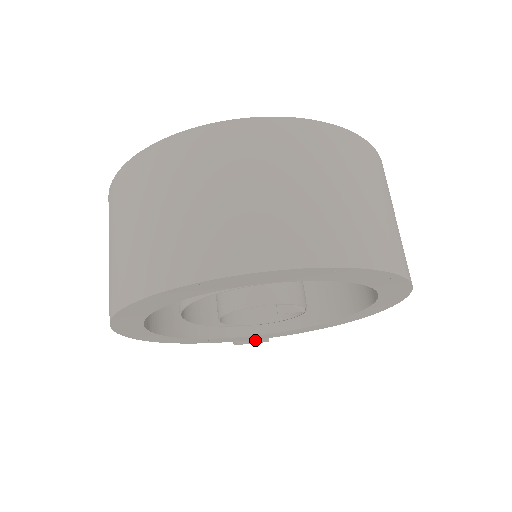
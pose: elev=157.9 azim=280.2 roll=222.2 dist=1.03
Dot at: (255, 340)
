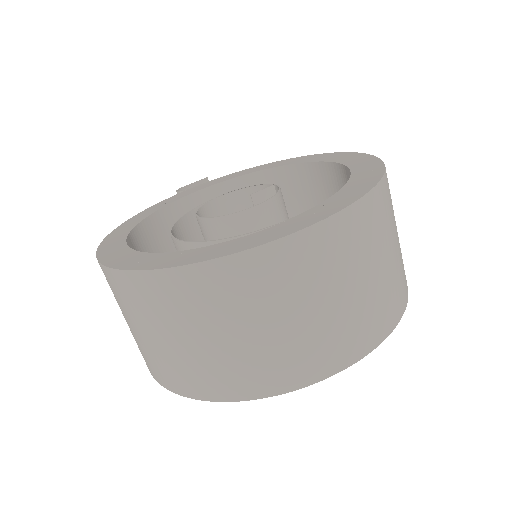
Dot at: occluded
